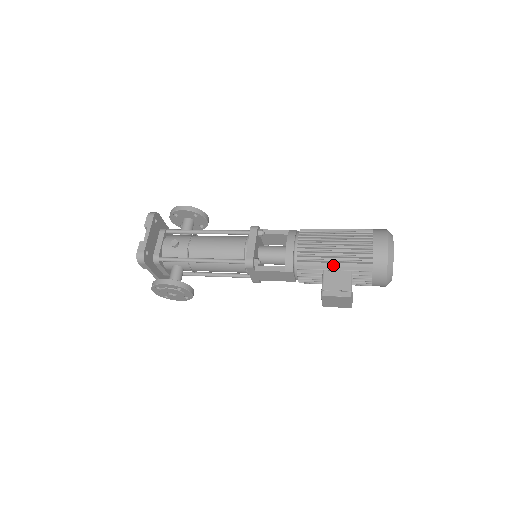
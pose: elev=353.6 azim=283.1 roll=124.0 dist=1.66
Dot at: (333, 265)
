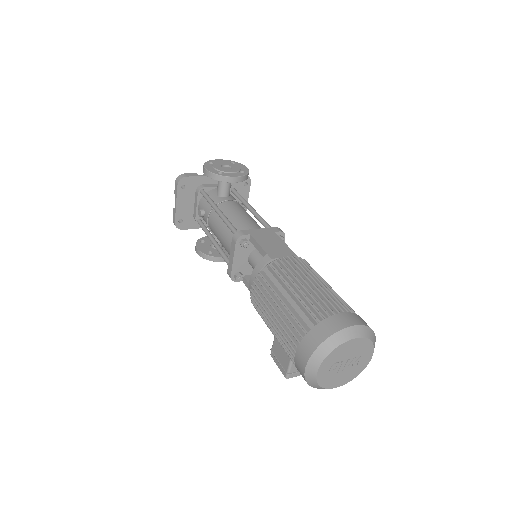
Dot at: occluded
